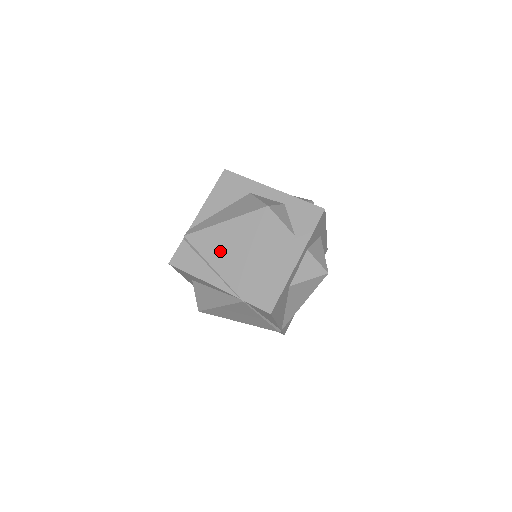
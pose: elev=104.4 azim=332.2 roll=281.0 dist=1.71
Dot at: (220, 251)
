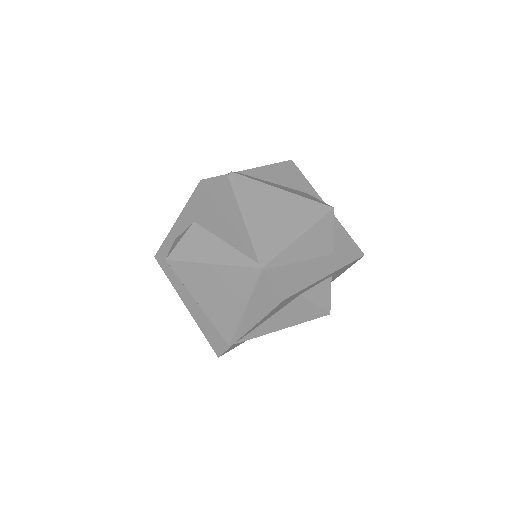
Dot at: (263, 209)
